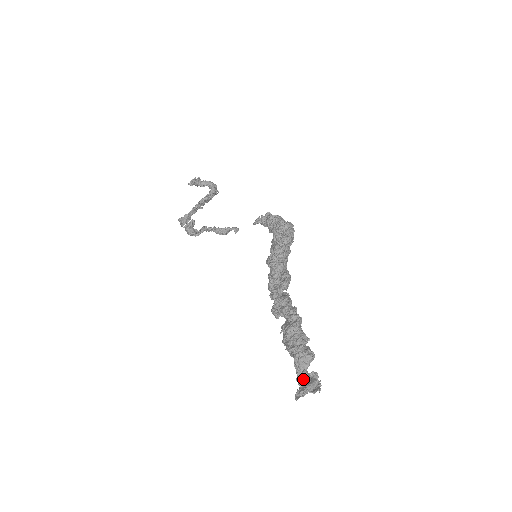
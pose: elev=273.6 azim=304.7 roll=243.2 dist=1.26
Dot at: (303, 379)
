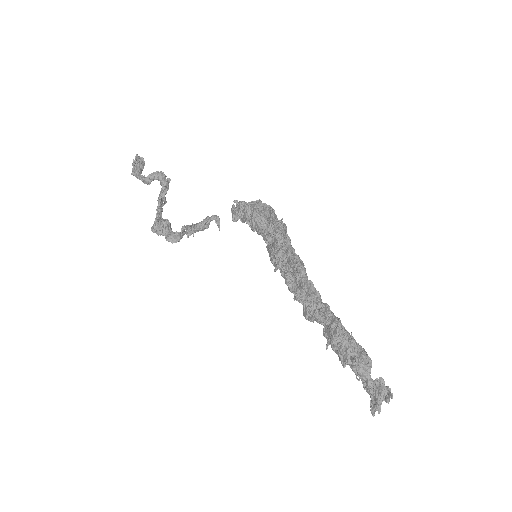
Dot at: (371, 390)
